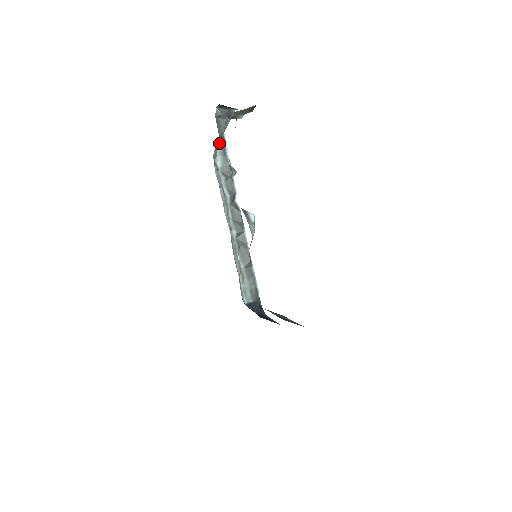
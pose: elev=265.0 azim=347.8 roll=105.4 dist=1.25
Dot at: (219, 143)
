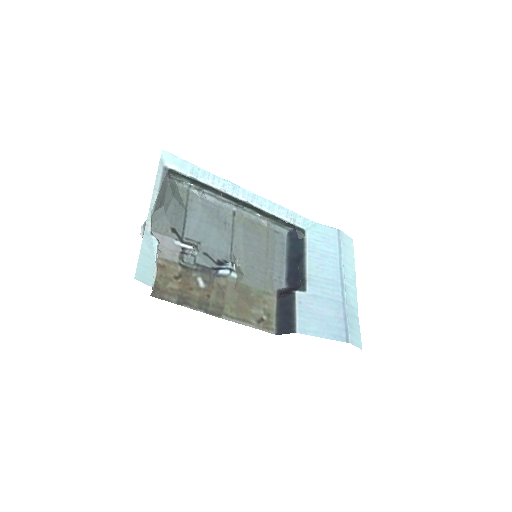
Dot at: (169, 203)
